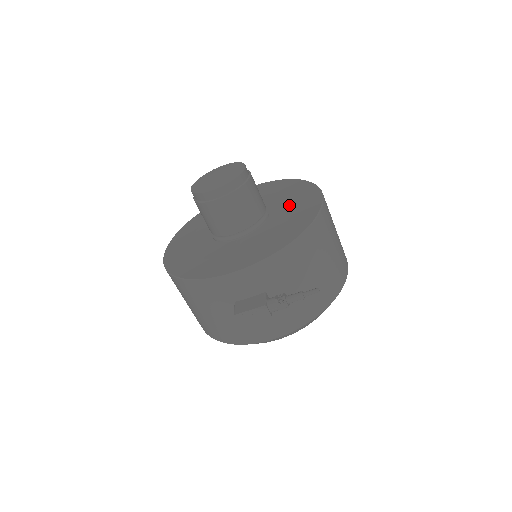
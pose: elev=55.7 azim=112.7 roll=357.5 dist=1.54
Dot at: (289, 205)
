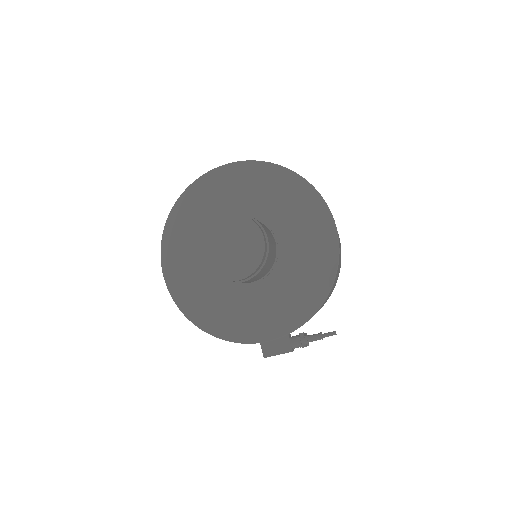
Dot at: (299, 235)
